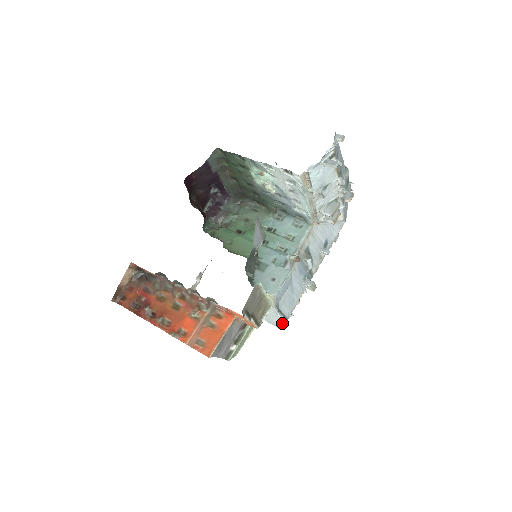
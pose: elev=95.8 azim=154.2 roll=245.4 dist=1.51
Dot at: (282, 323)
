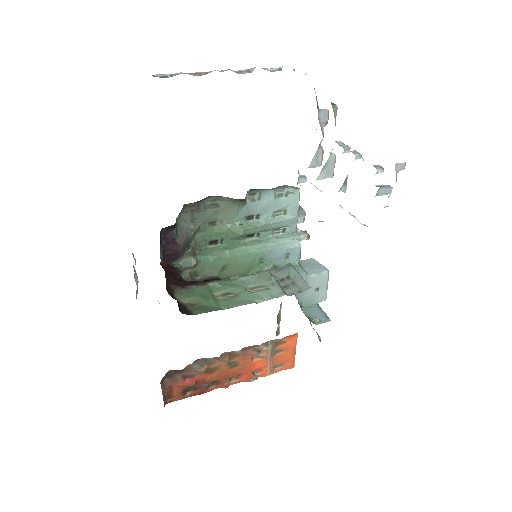
Dot at: occluded
